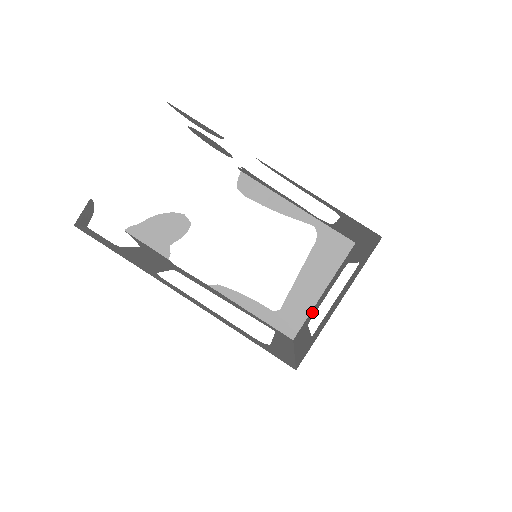
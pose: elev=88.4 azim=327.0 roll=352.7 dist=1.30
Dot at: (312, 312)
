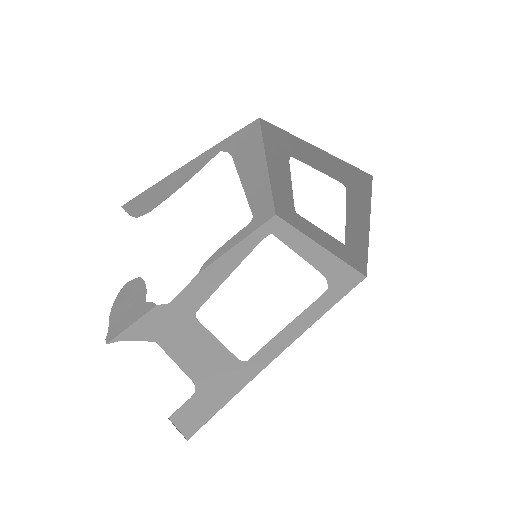
Dot at: (279, 195)
